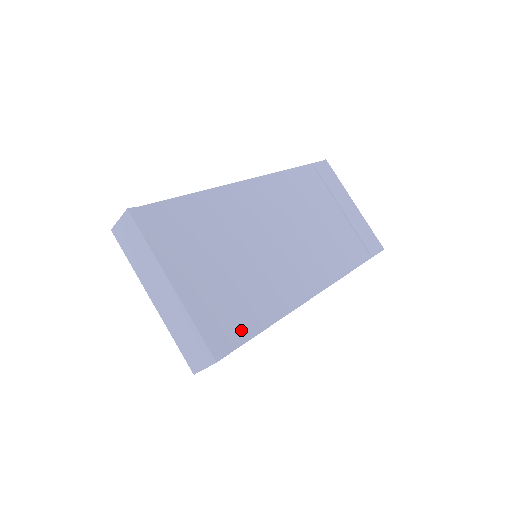
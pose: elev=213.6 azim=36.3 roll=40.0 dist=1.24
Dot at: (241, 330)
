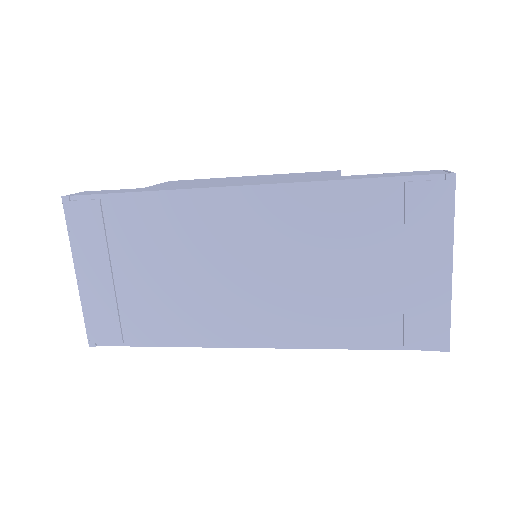
Dot at: (127, 335)
